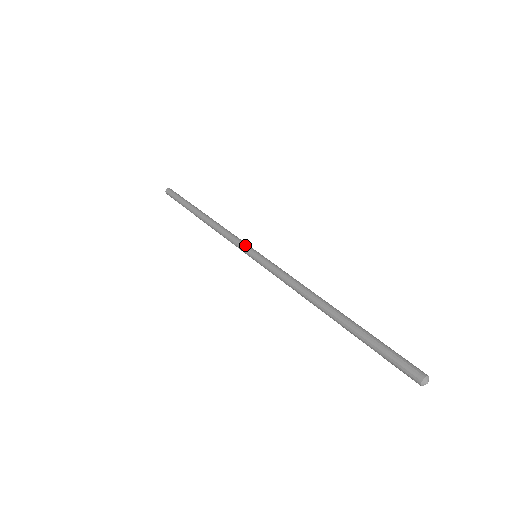
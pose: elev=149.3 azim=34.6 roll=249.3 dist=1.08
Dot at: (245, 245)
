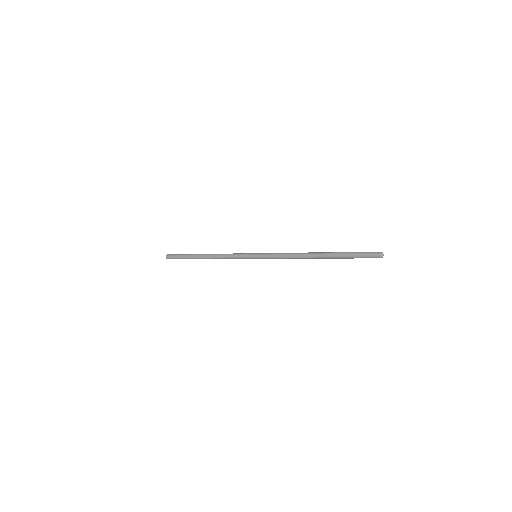
Dot at: (245, 254)
